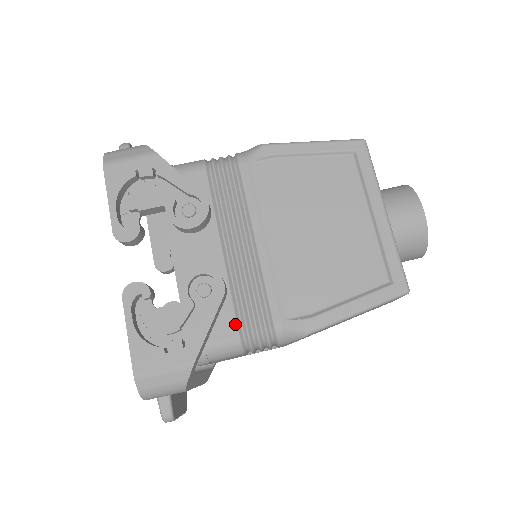
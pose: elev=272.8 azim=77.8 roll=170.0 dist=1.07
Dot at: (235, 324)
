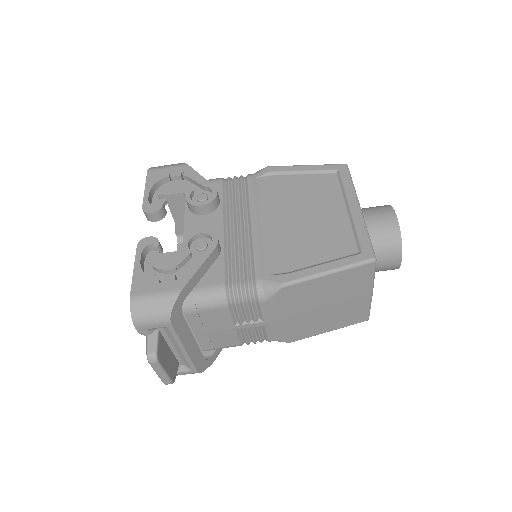
Dot at: (223, 277)
